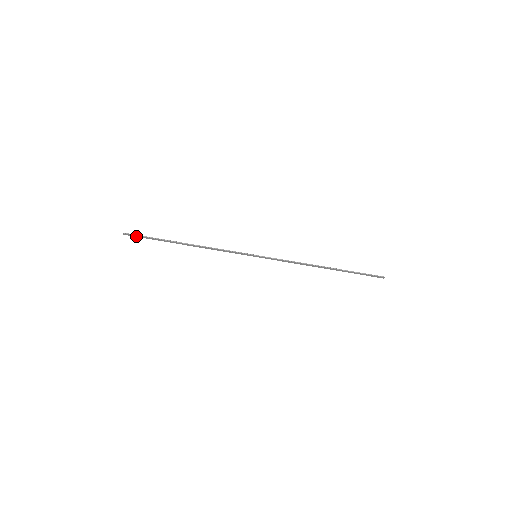
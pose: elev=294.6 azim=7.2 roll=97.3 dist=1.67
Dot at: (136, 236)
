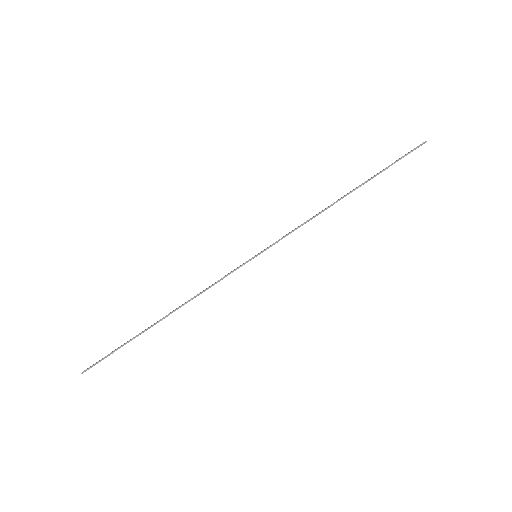
Dot at: occluded
